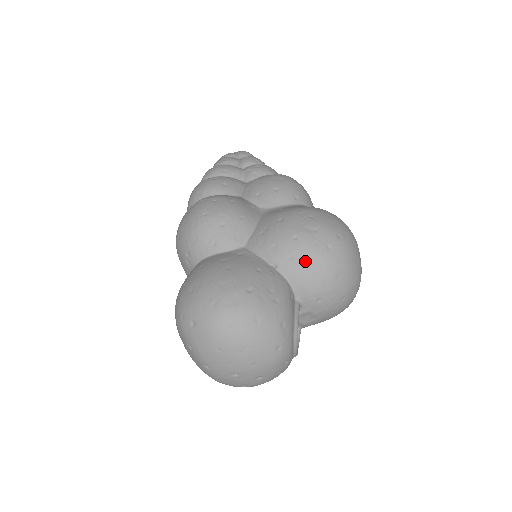
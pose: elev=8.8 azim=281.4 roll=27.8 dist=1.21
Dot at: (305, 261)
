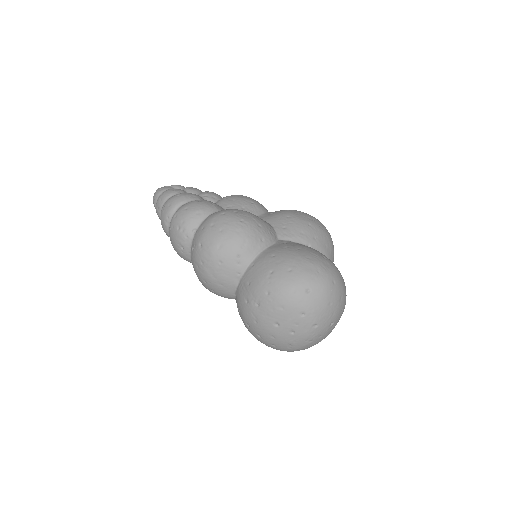
Dot at: (322, 239)
